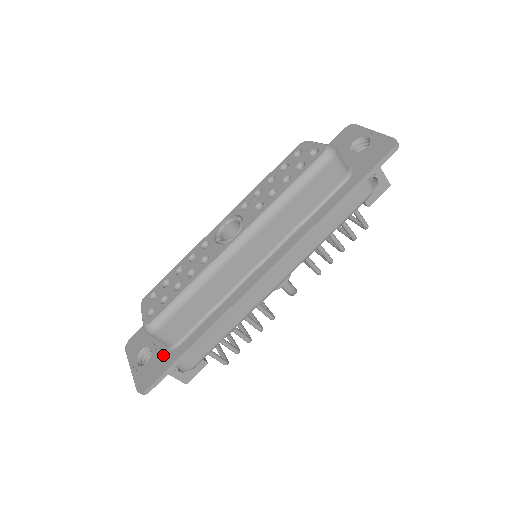
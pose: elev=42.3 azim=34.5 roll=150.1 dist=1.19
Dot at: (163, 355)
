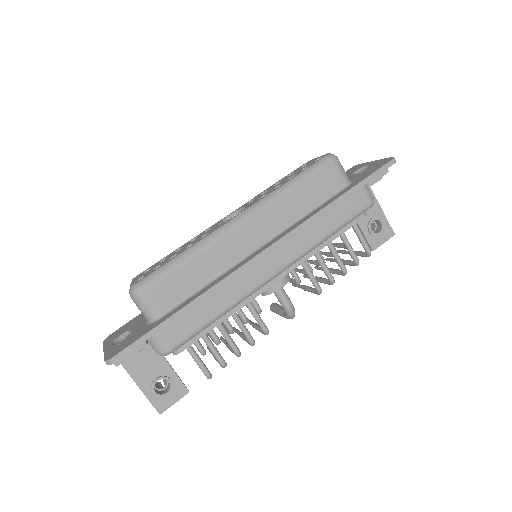
Dot at: (142, 329)
